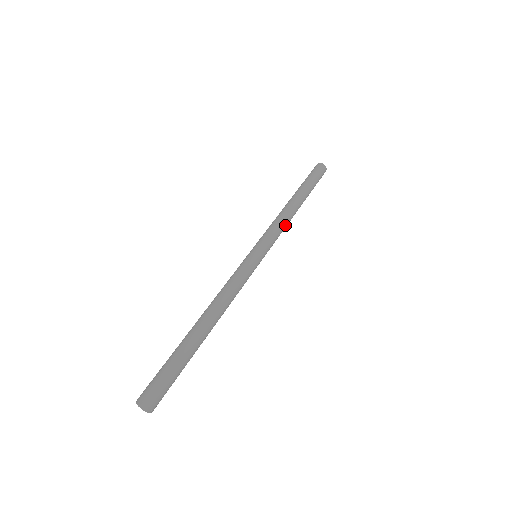
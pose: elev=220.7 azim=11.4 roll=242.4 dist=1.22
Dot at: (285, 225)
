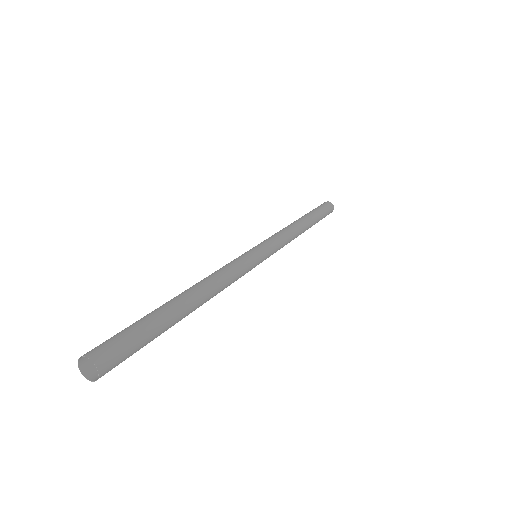
Dot at: (289, 242)
